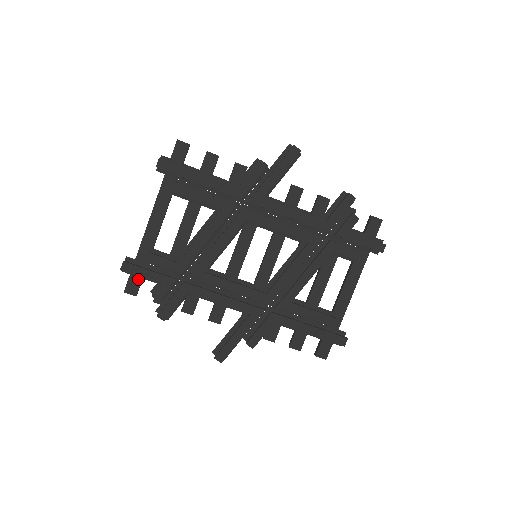
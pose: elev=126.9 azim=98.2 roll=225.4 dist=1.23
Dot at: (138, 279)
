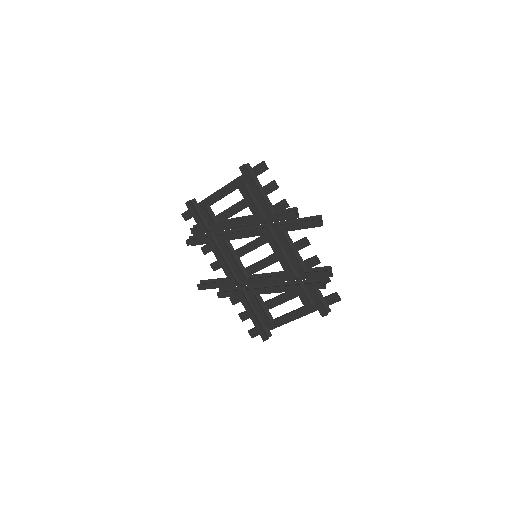
Dot at: occluded
